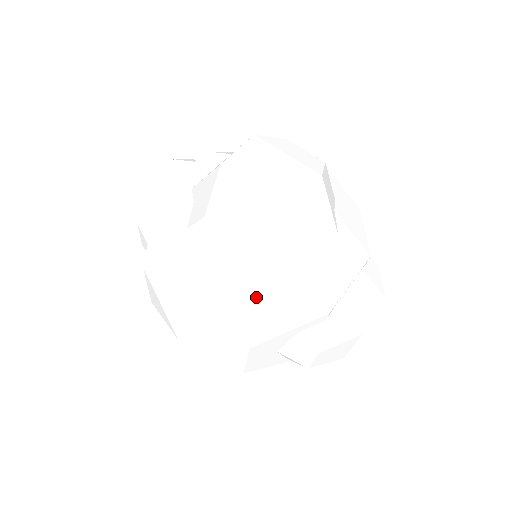
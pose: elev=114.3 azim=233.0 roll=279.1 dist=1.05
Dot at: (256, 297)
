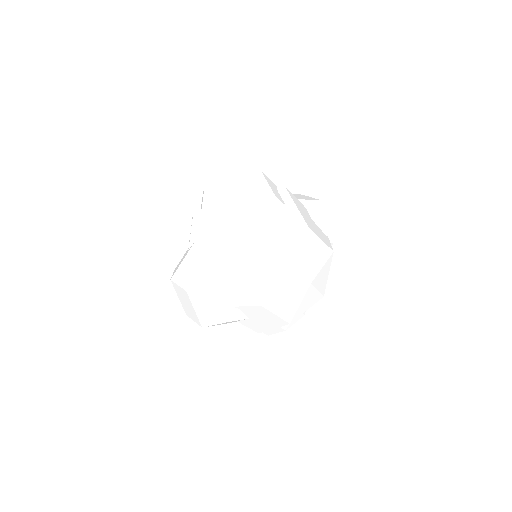
Dot at: occluded
